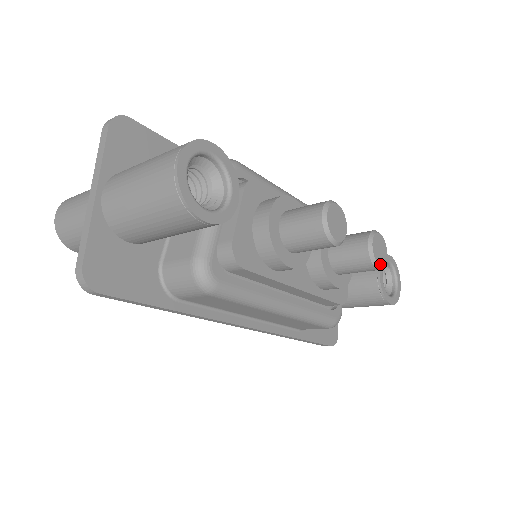
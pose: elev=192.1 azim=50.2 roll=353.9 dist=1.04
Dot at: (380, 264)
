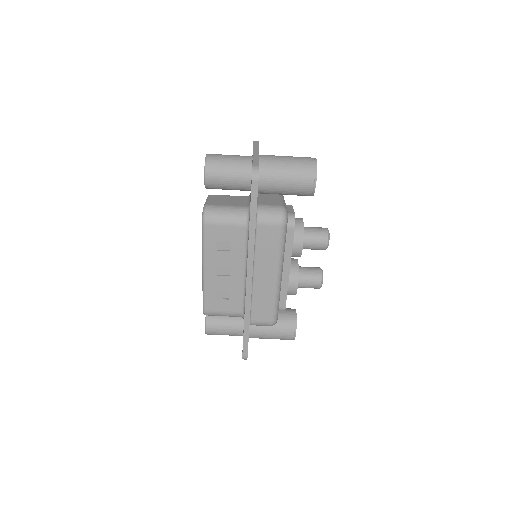
Dot at: (322, 283)
